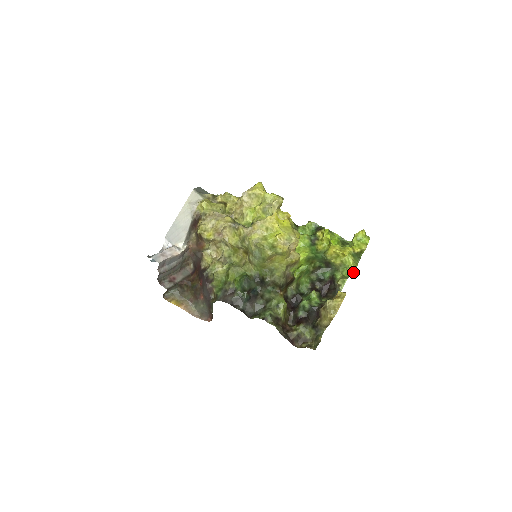
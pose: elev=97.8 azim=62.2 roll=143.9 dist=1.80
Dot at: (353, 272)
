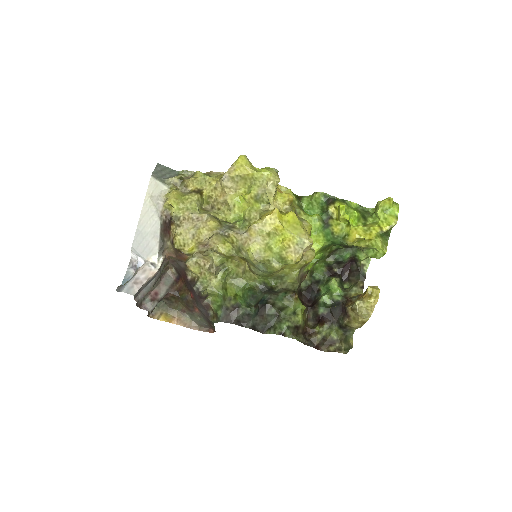
Dot at: (382, 255)
